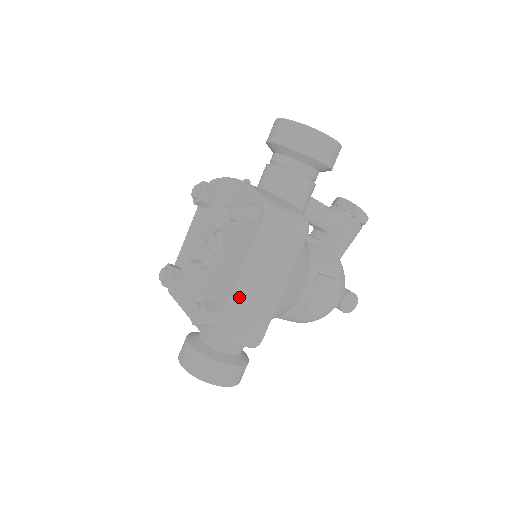
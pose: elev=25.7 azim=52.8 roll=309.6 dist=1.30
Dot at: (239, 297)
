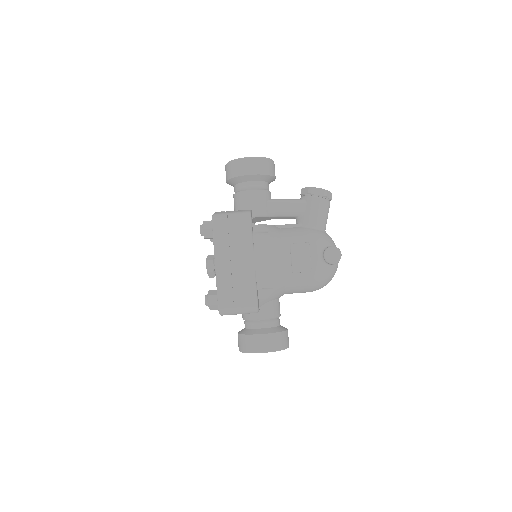
Dot at: (222, 278)
